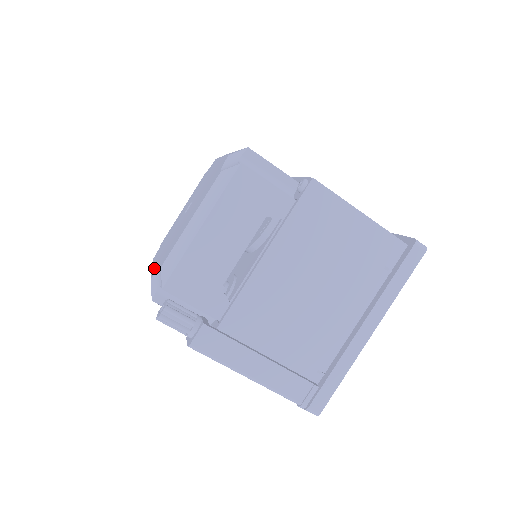
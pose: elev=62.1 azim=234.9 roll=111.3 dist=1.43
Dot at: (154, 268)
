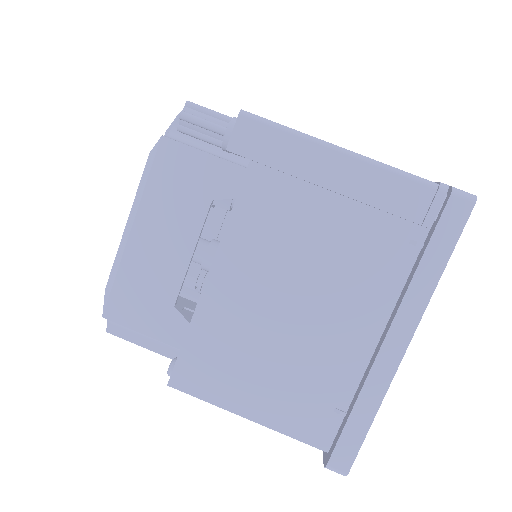
Dot at: occluded
